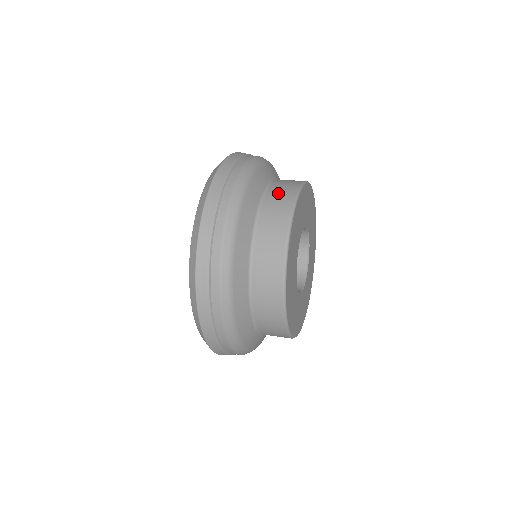
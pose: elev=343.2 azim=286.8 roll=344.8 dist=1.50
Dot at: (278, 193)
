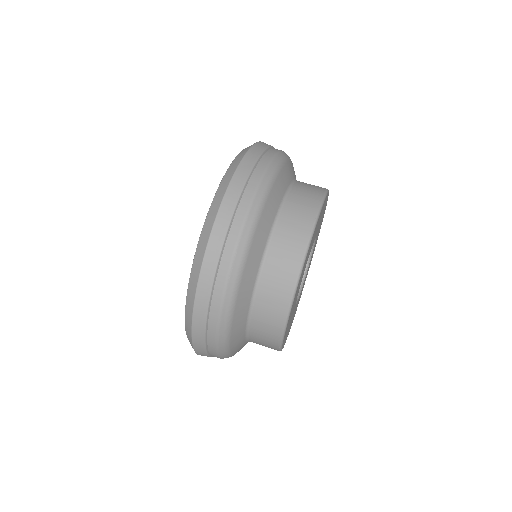
Dot at: (261, 334)
